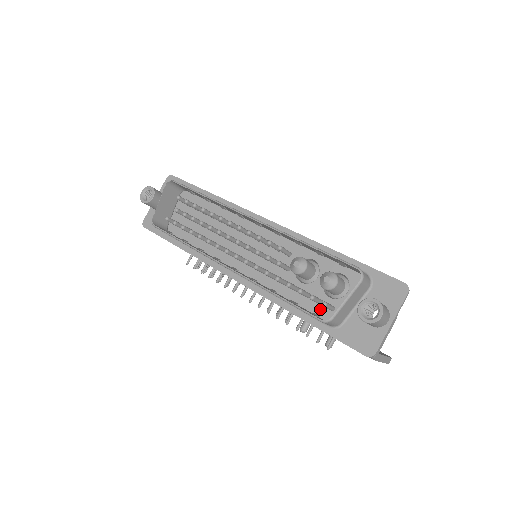
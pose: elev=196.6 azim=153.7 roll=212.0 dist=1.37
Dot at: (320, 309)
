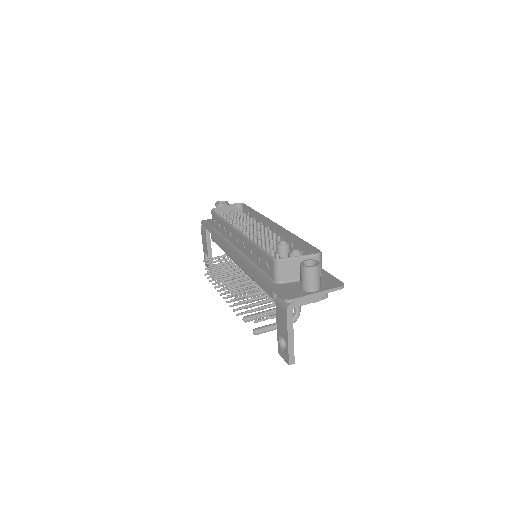
Dot at: occluded
